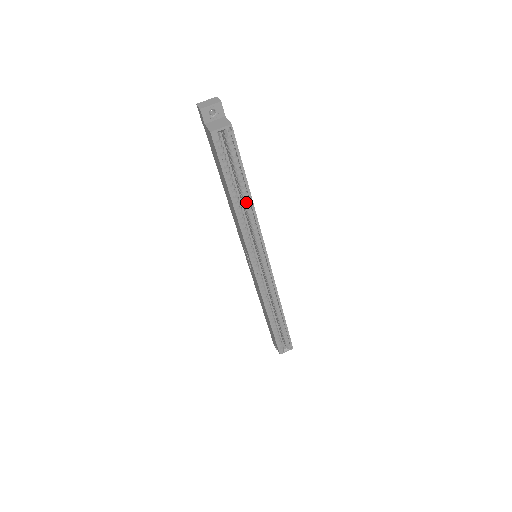
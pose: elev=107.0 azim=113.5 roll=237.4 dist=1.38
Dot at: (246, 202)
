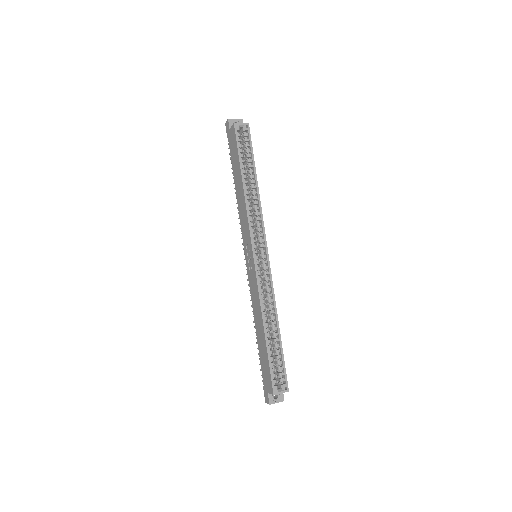
Dot at: (253, 188)
